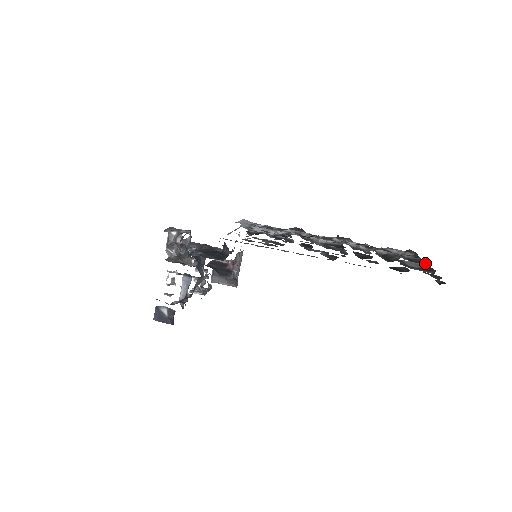
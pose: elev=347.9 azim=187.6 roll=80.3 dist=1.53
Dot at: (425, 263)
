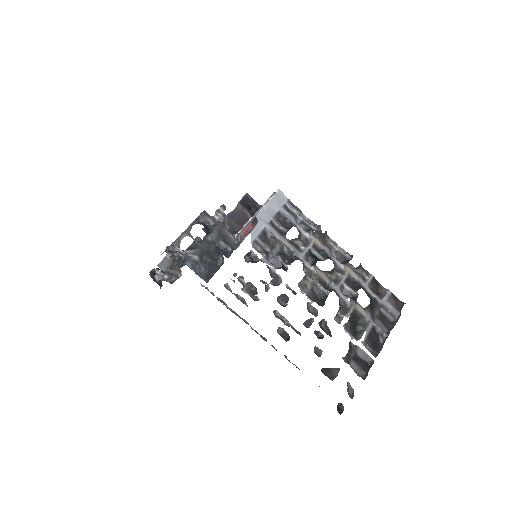
Dot at: (379, 351)
